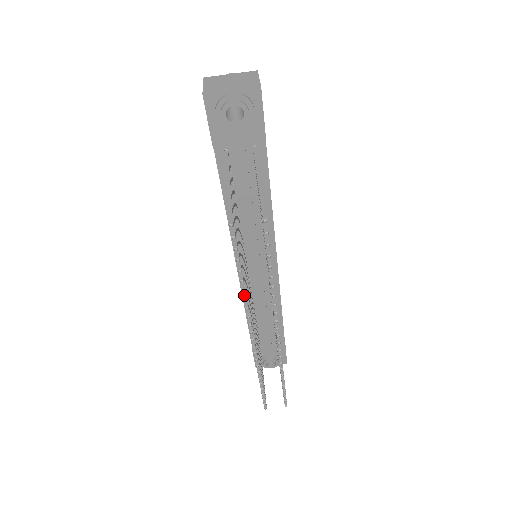
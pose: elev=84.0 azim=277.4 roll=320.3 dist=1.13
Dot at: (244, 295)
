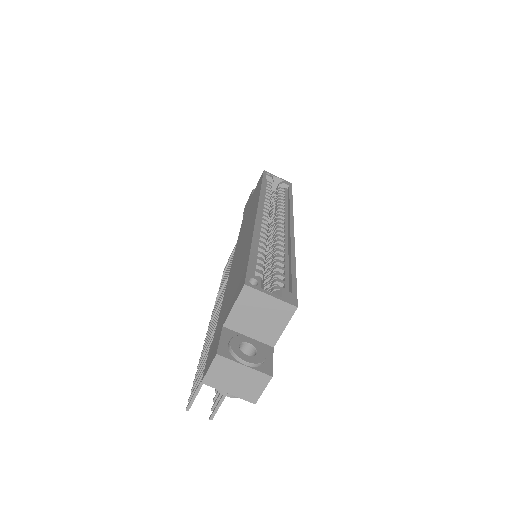
Dot at: occluded
